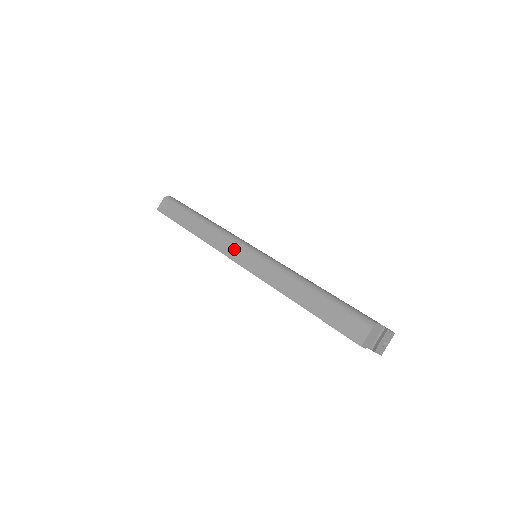
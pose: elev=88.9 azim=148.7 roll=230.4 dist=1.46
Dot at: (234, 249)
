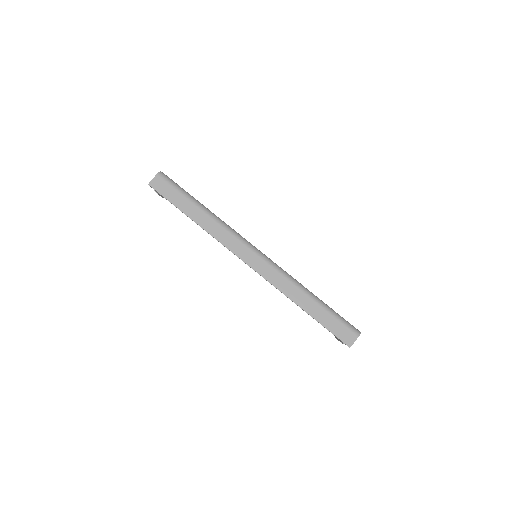
Dot at: (245, 252)
